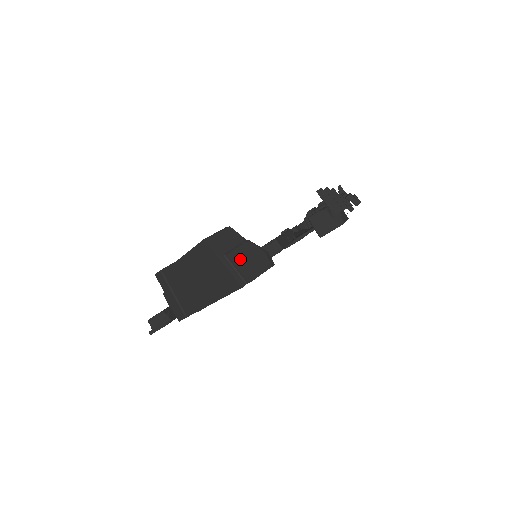
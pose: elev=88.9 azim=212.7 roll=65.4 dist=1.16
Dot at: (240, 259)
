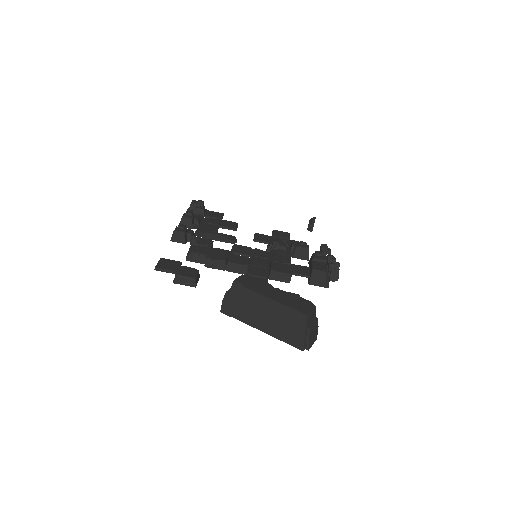
Dot at: (312, 333)
